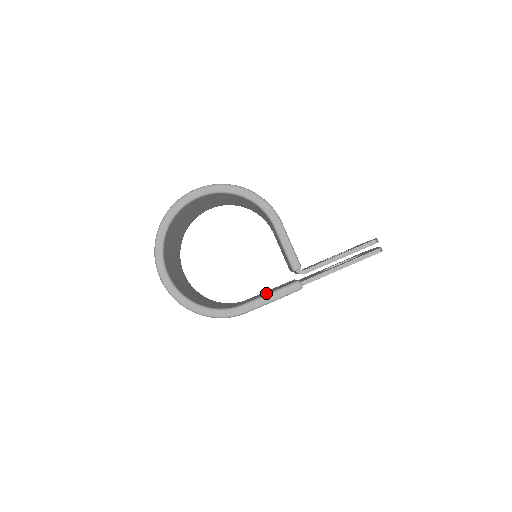
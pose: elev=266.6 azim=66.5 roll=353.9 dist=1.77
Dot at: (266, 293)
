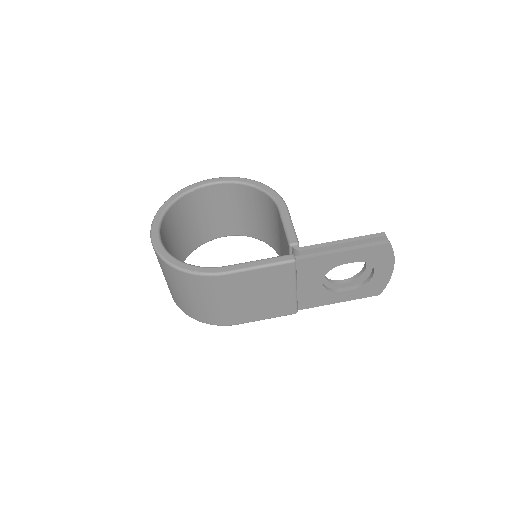
Dot at: occluded
